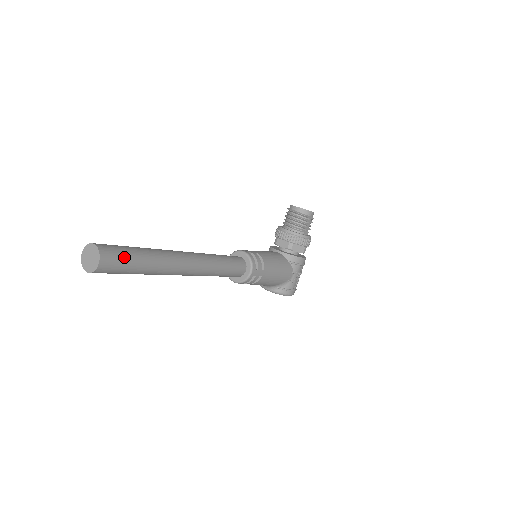
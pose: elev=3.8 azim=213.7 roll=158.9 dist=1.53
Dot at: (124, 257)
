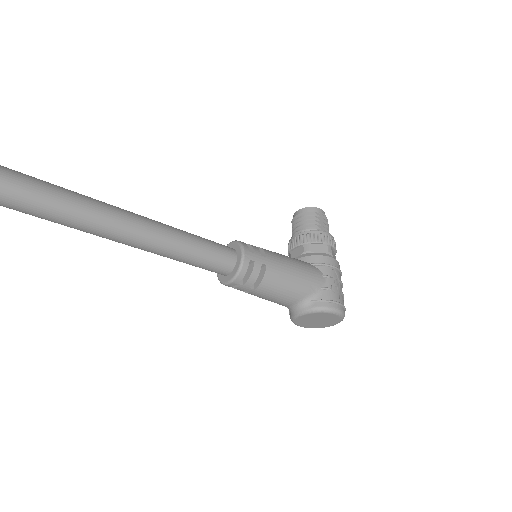
Dot at: (3, 169)
